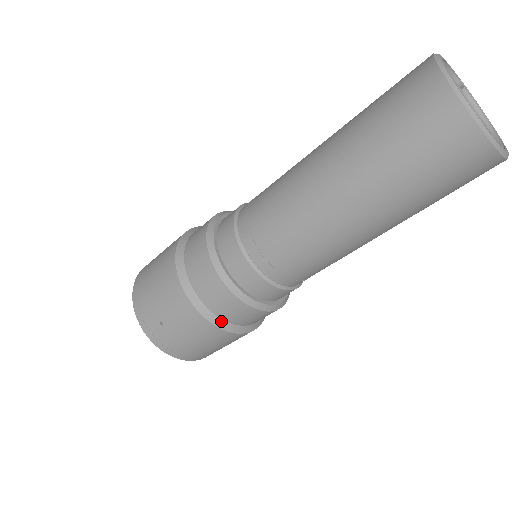
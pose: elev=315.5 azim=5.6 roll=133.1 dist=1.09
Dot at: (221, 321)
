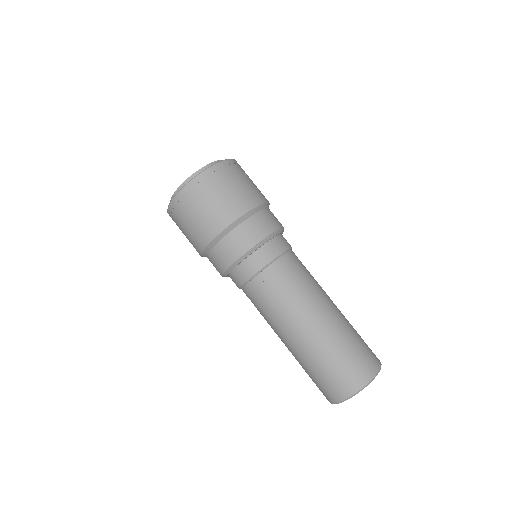
Dot at: occluded
